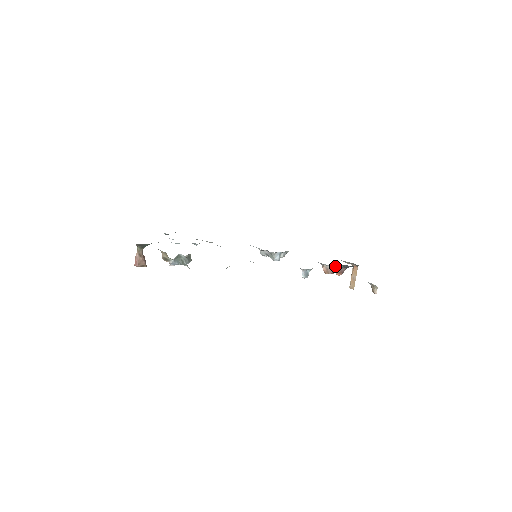
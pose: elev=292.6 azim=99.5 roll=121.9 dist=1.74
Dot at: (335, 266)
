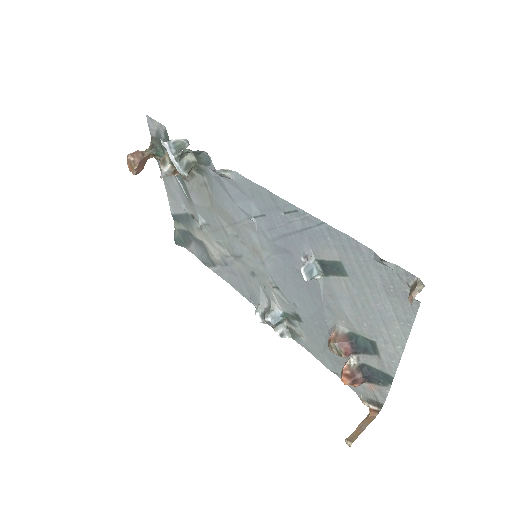
Dot at: (352, 333)
